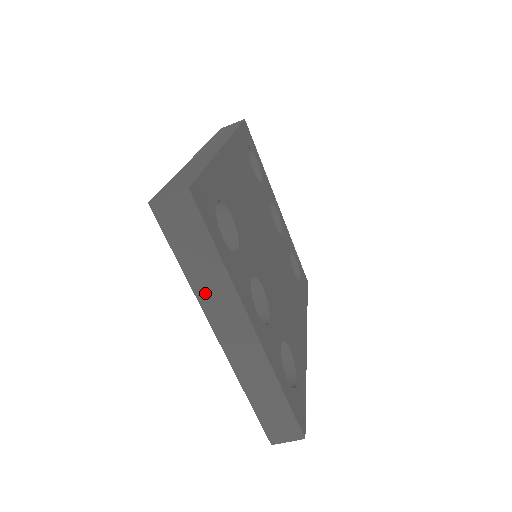
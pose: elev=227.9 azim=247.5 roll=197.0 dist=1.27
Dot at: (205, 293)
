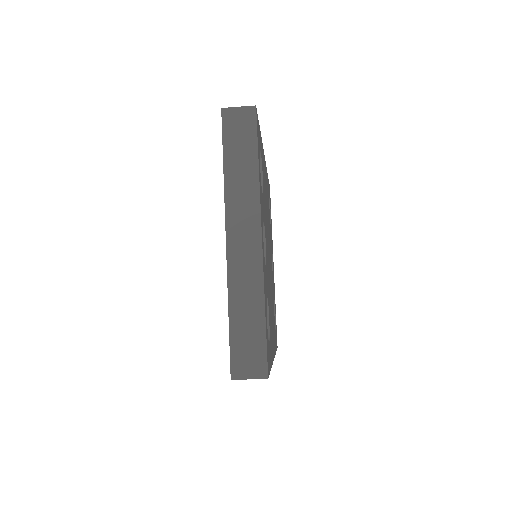
Dot at: (233, 192)
